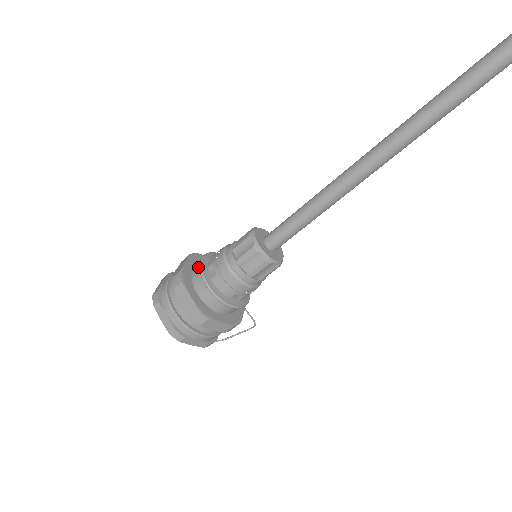
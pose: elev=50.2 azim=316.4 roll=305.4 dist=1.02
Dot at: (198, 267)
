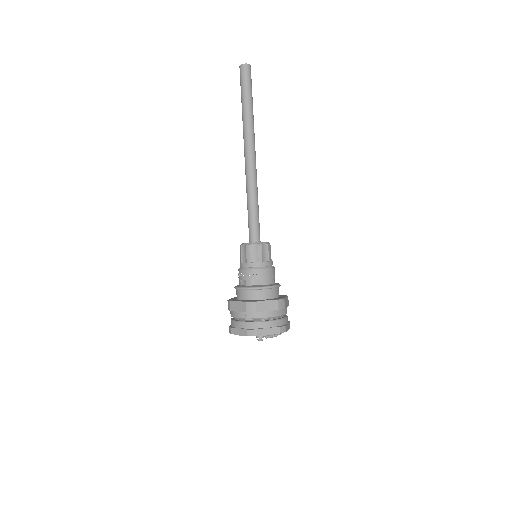
Dot at: (246, 292)
